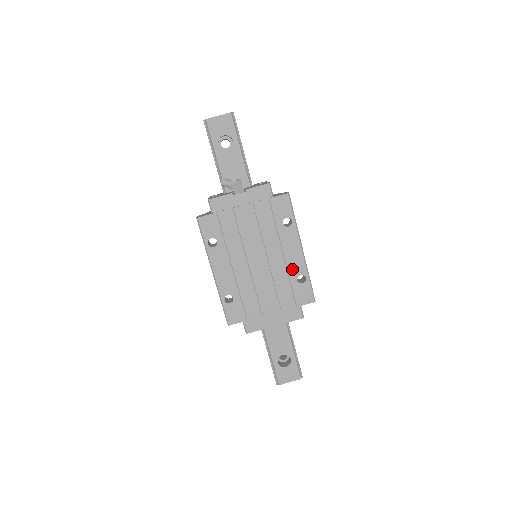
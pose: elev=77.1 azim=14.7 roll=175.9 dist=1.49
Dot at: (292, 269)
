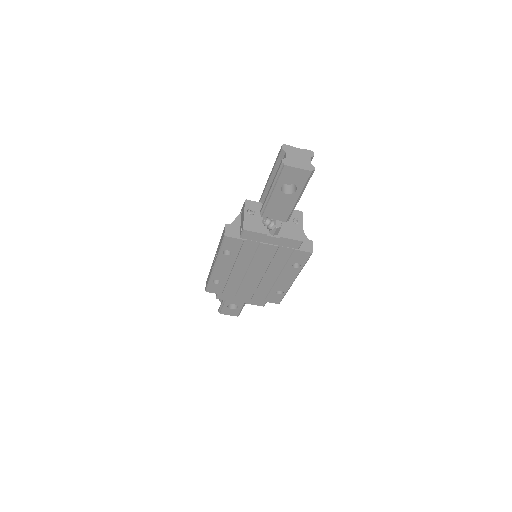
Dot at: (277, 286)
